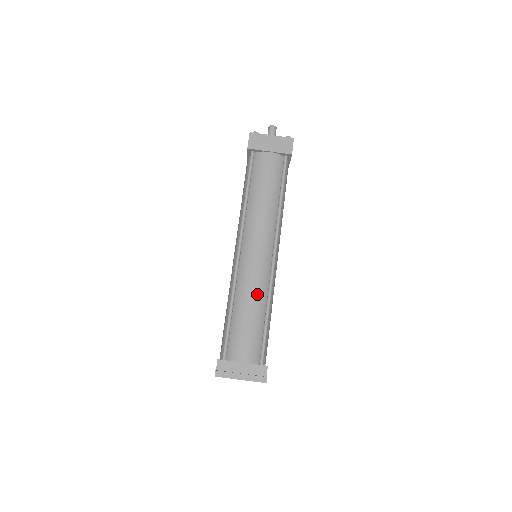
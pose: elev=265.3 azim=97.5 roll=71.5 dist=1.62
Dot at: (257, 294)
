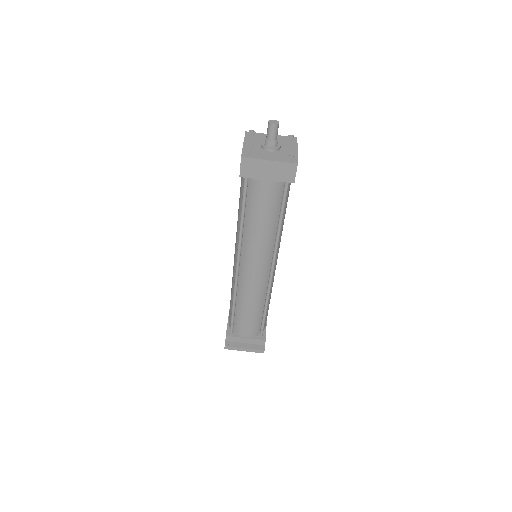
Dot at: (256, 300)
